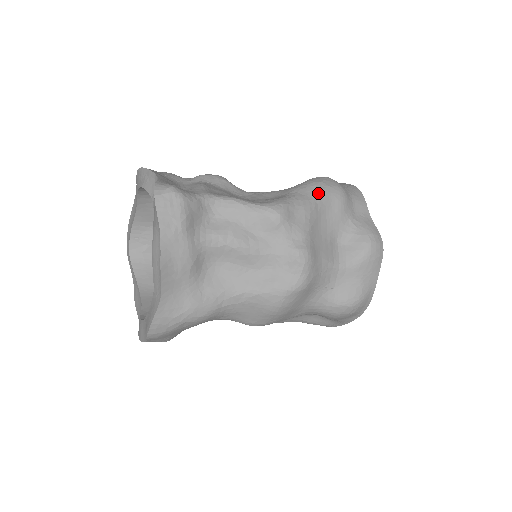
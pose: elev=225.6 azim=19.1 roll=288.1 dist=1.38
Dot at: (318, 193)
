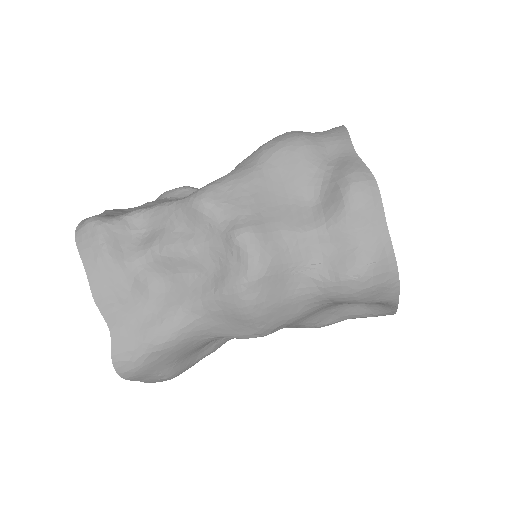
Dot at: (263, 155)
